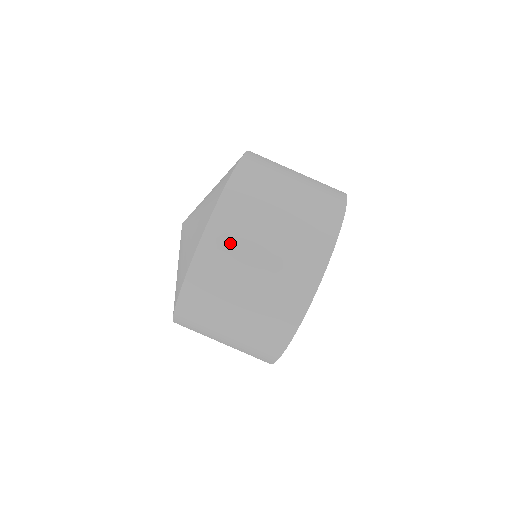
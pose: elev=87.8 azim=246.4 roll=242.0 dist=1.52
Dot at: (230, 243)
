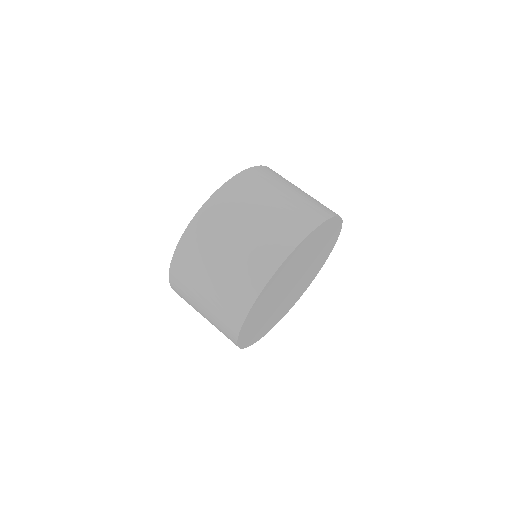
Dot at: (244, 193)
